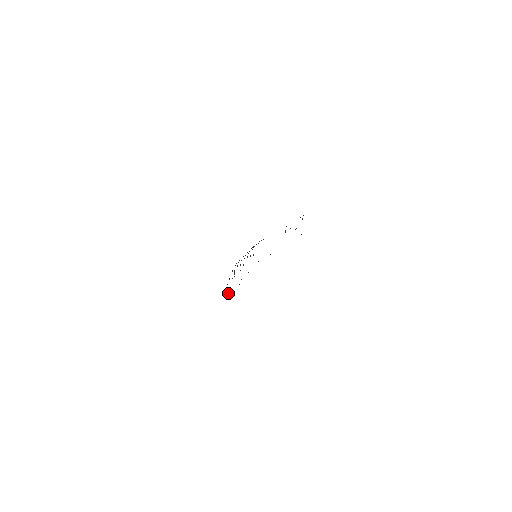
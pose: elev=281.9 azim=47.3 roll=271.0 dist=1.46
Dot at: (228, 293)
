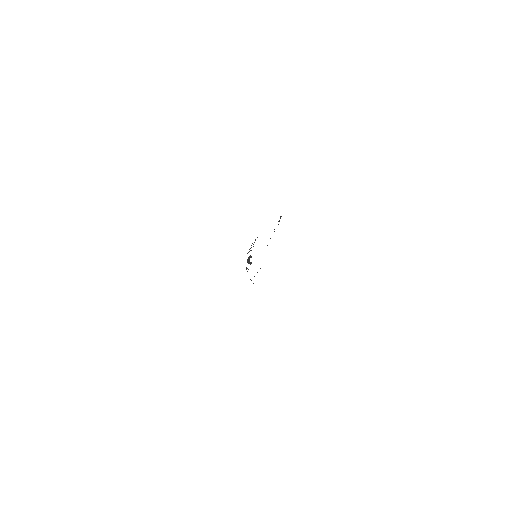
Dot at: occluded
